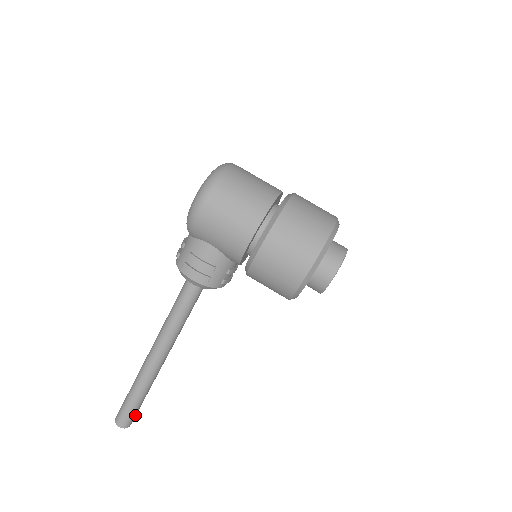
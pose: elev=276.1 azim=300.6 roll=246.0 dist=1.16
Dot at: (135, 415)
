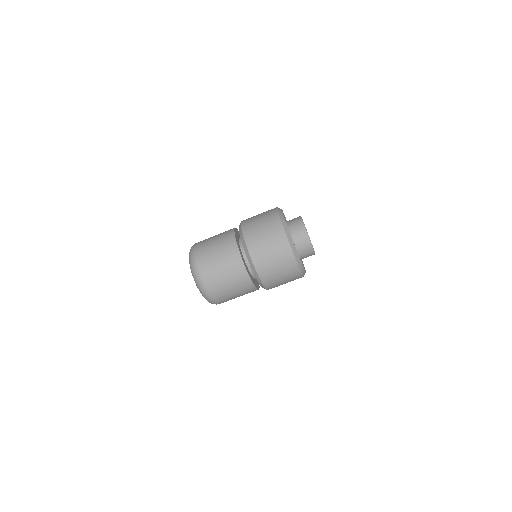
Dot at: occluded
